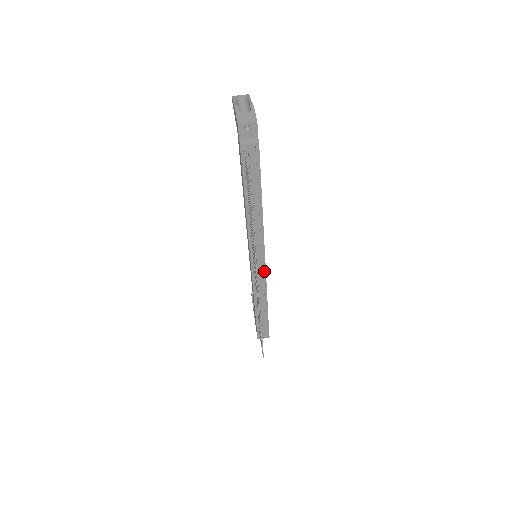
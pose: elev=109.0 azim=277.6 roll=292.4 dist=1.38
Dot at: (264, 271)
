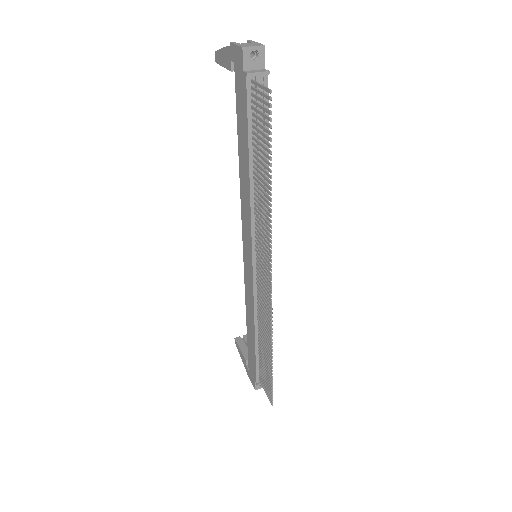
Dot at: occluded
